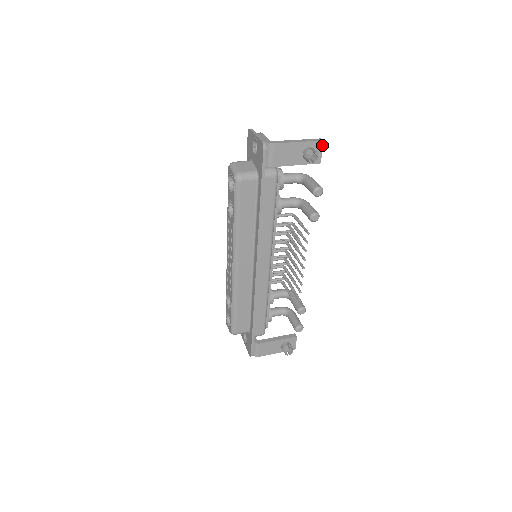
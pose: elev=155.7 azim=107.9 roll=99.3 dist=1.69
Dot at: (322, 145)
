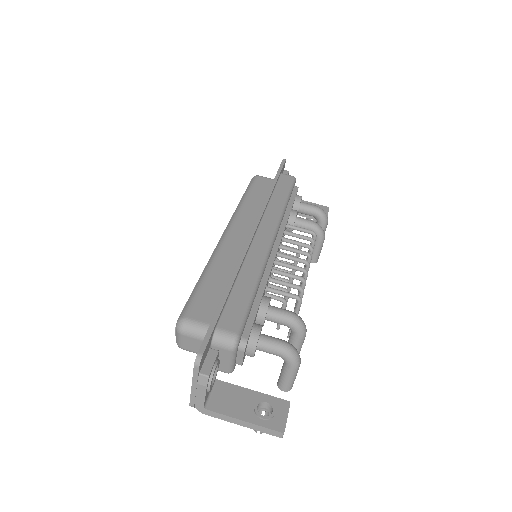
Dot at: occluded
